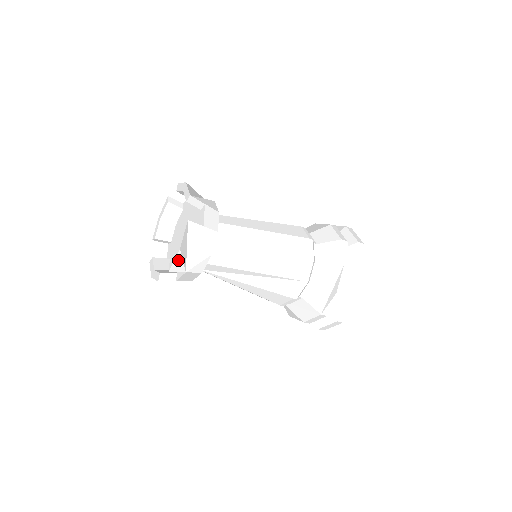
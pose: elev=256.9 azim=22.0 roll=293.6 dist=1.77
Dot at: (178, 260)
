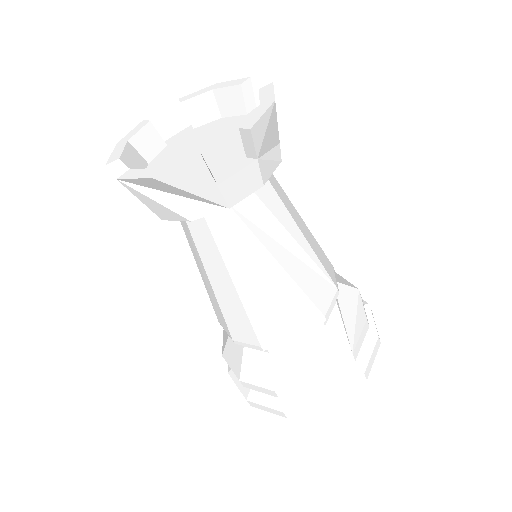
Dot at: (264, 120)
